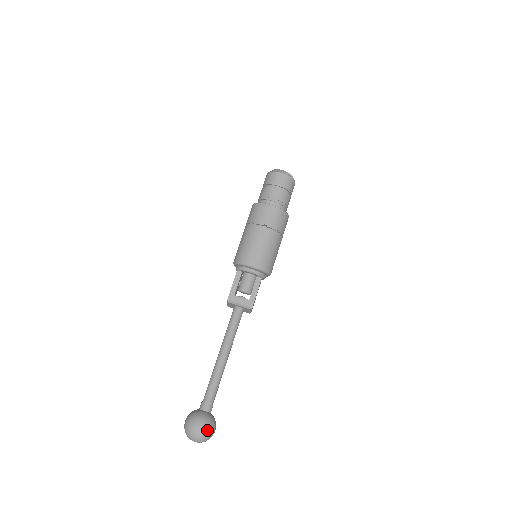
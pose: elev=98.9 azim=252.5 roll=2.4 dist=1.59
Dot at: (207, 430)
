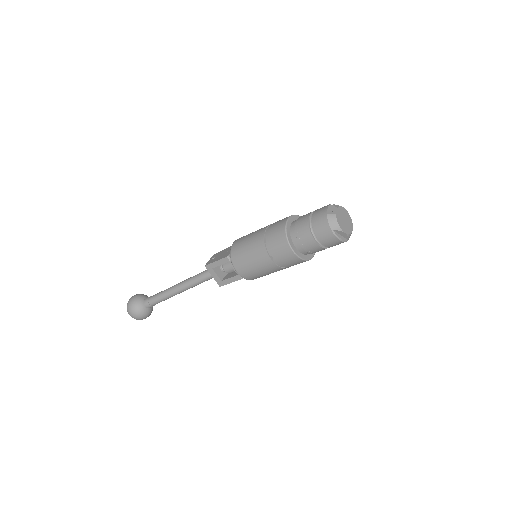
Dot at: (138, 319)
